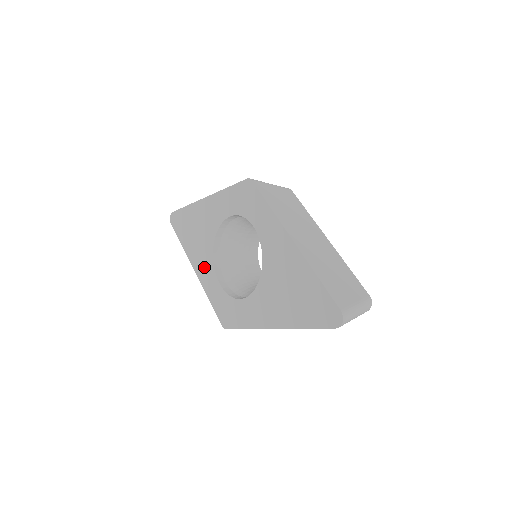
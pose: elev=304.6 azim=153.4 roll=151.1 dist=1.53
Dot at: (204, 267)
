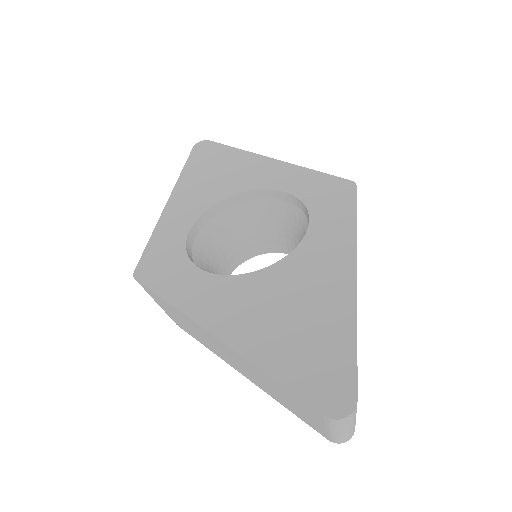
Dot at: (187, 205)
